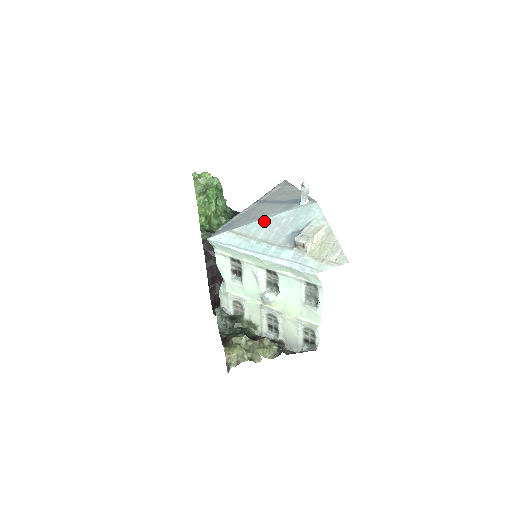
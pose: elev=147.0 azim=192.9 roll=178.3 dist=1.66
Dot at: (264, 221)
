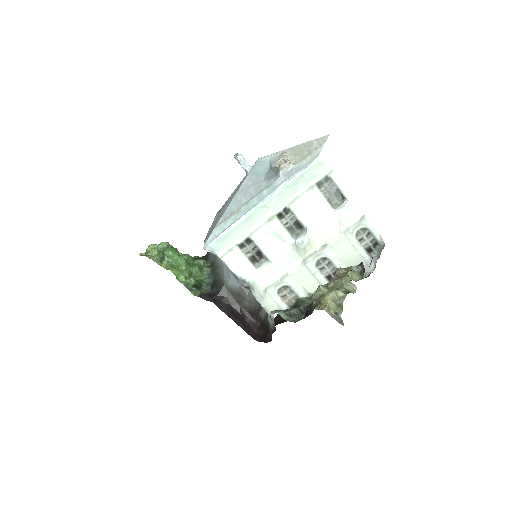
Dot at: (235, 198)
